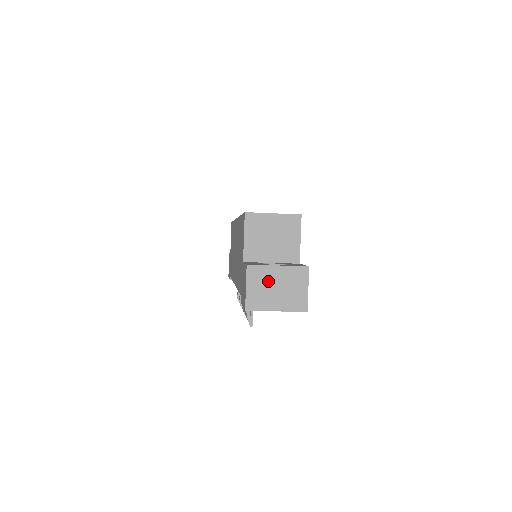
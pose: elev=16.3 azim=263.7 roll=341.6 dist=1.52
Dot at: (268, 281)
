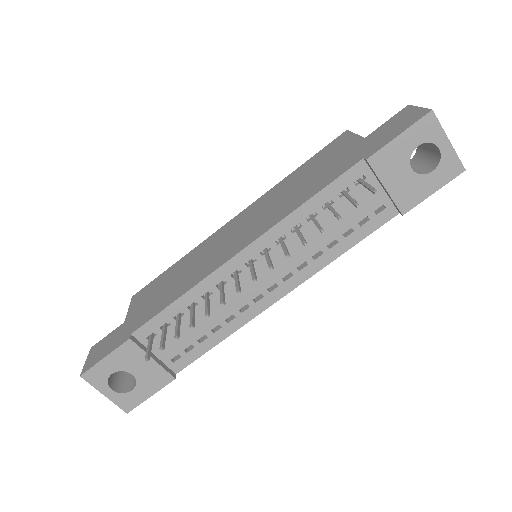
Dot at: occluded
